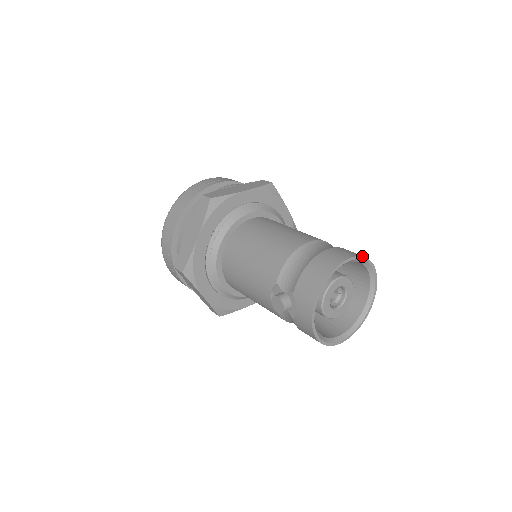
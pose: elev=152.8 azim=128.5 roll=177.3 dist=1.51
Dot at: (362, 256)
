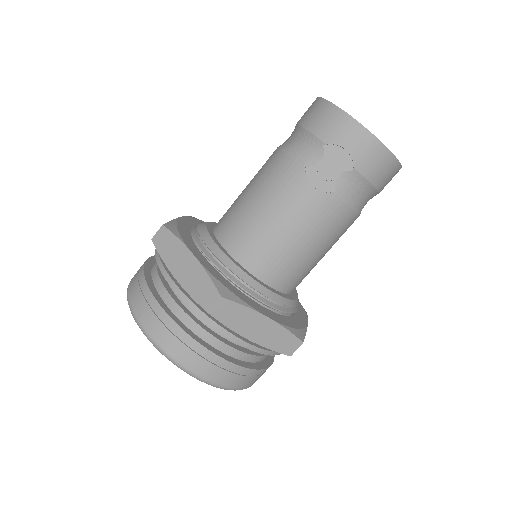
Dot at: occluded
